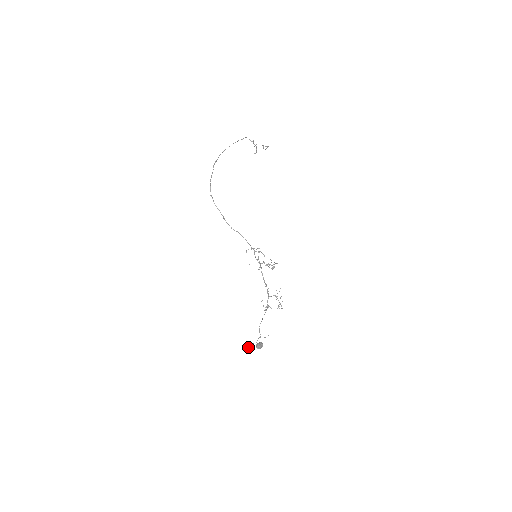
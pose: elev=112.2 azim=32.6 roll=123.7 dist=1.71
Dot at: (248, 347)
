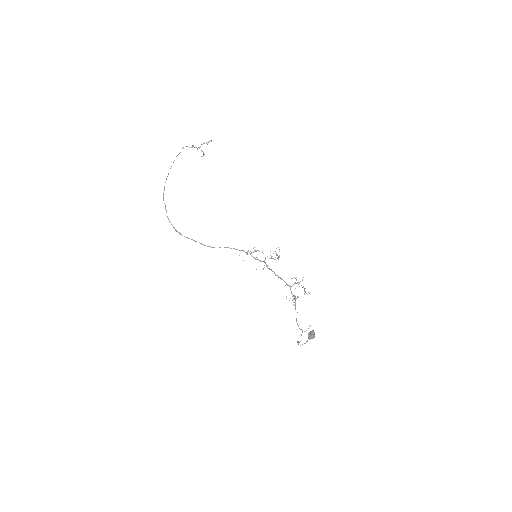
Dot at: occluded
